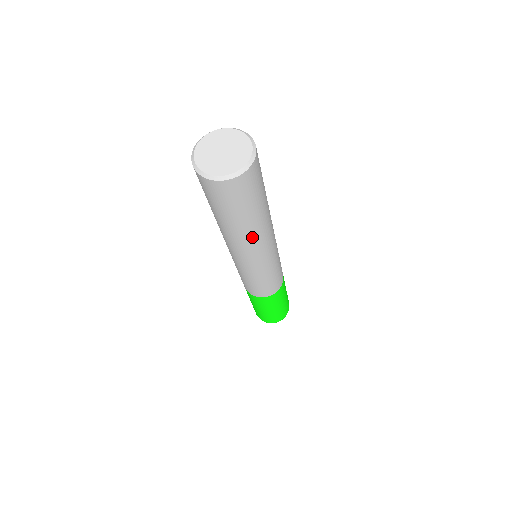
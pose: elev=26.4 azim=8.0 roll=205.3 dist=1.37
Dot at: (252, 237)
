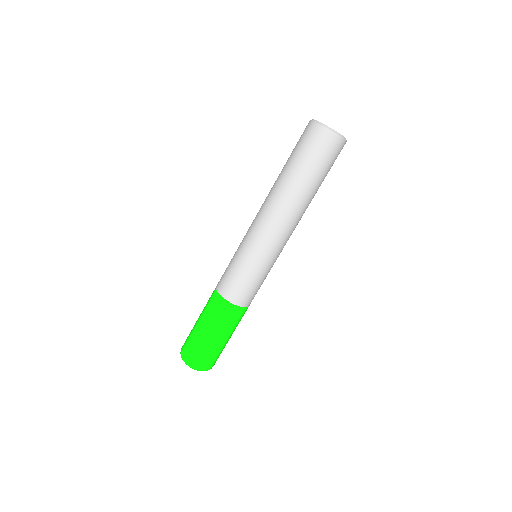
Dot at: (304, 207)
